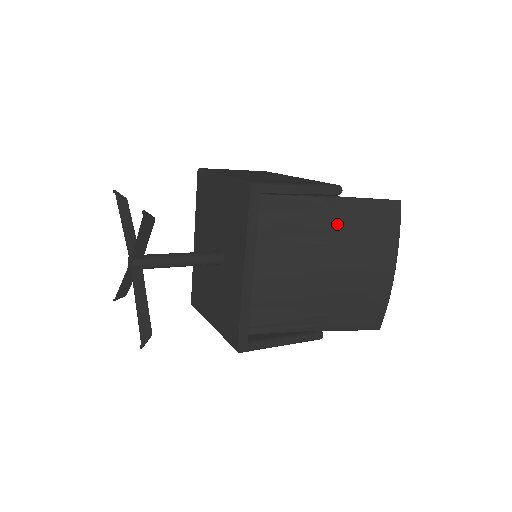
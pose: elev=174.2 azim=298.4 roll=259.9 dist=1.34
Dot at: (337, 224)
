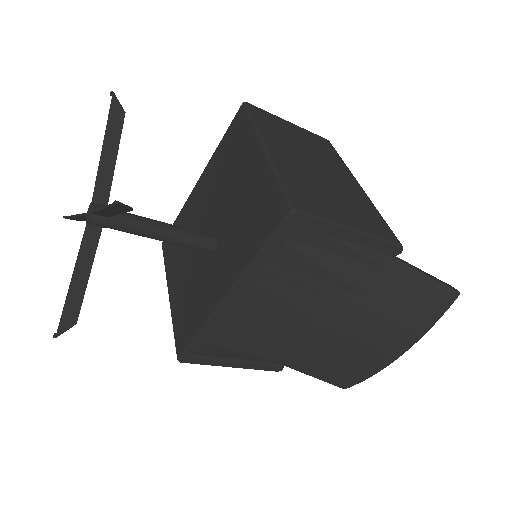
Dot at: (369, 287)
